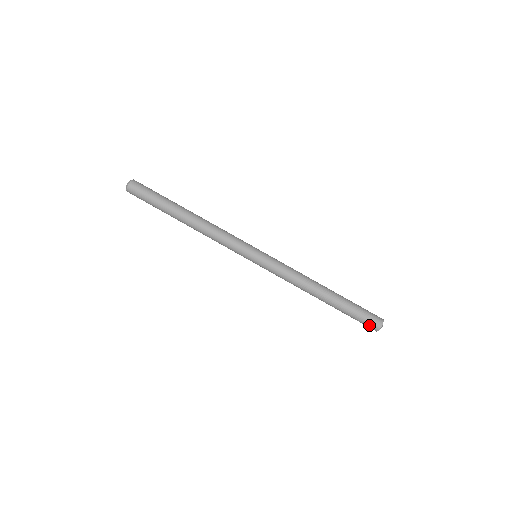
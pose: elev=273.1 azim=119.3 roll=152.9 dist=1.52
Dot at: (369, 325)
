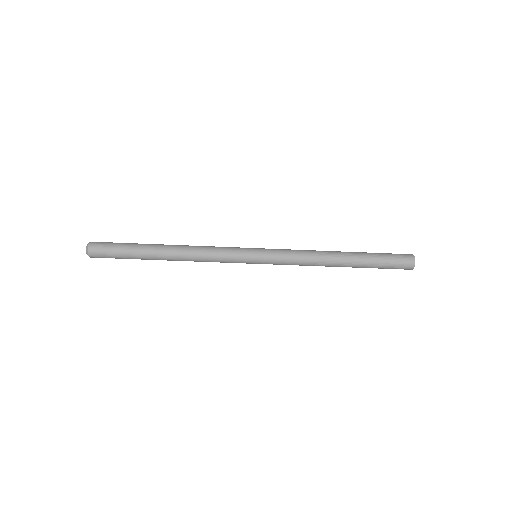
Dot at: occluded
